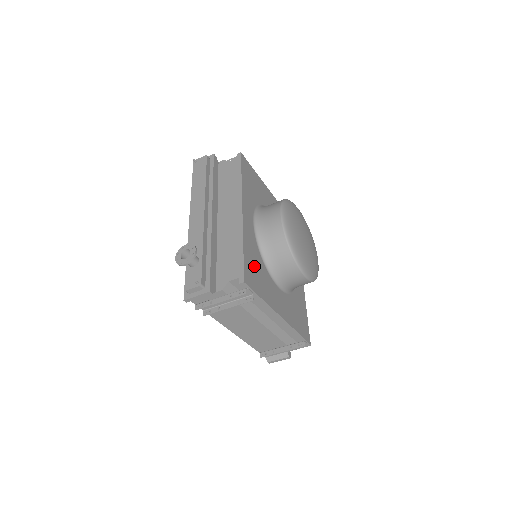
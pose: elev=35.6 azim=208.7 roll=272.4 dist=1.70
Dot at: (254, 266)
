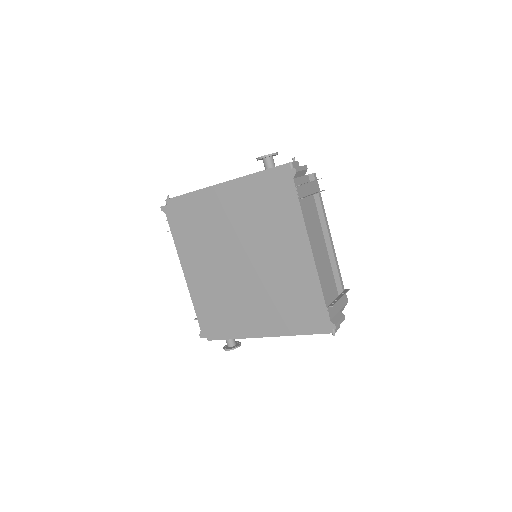
Dot at: occluded
